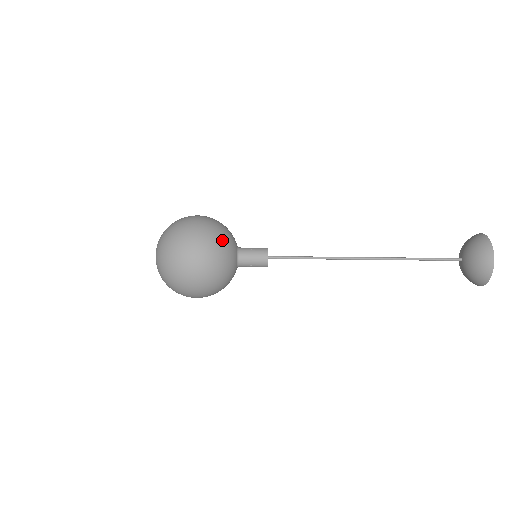
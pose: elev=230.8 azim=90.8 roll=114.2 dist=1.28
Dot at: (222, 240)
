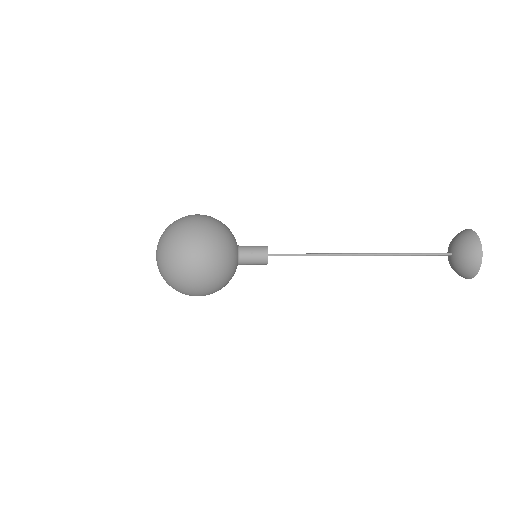
Dot at: (224, 263)
